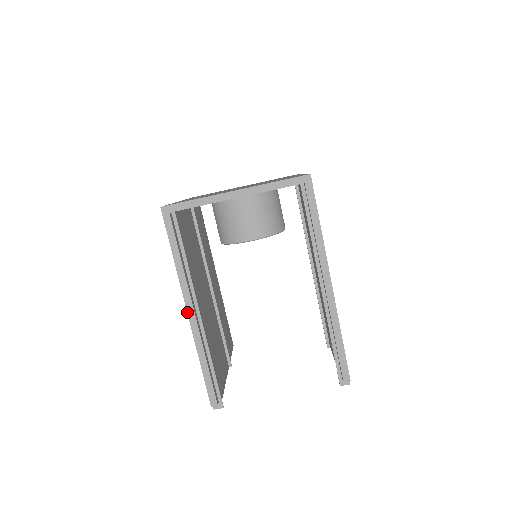
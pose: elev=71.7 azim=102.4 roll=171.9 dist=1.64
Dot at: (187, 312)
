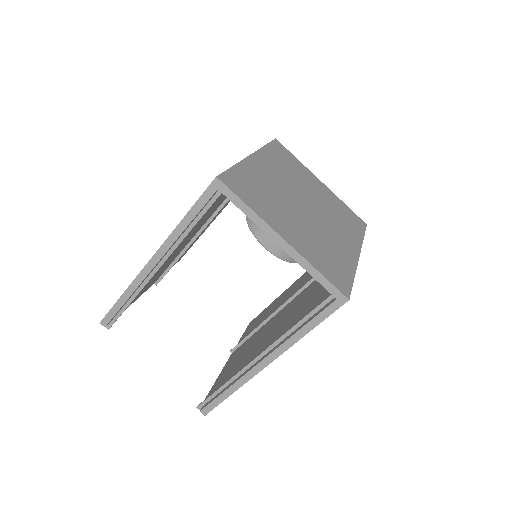
Dot at: (150, 260)
